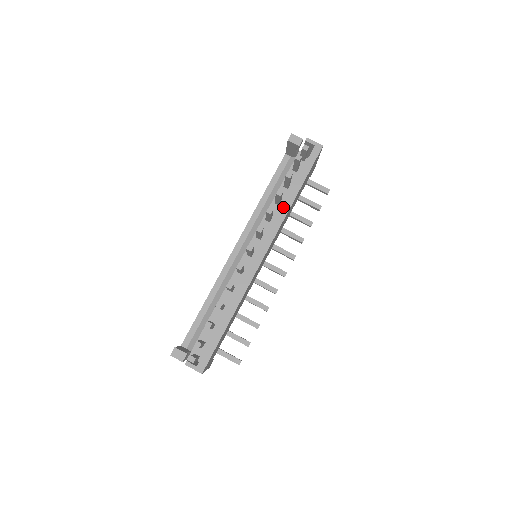
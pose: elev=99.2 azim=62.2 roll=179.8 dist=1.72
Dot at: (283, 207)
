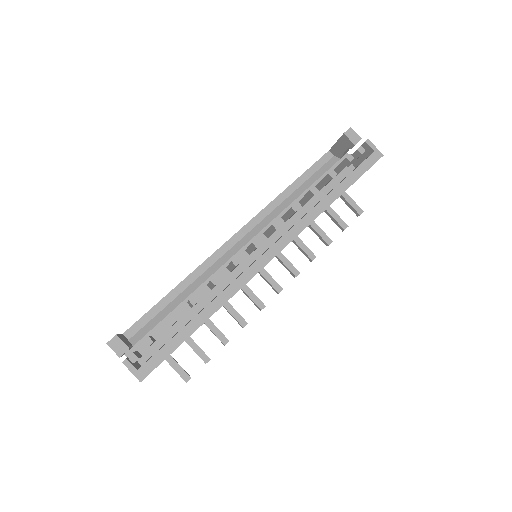
Dot at: (314, 209)
